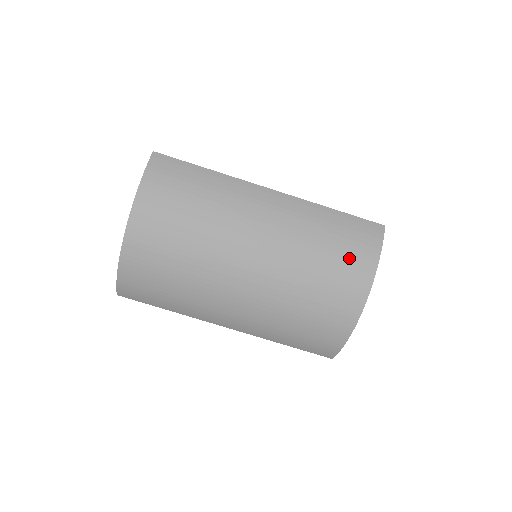
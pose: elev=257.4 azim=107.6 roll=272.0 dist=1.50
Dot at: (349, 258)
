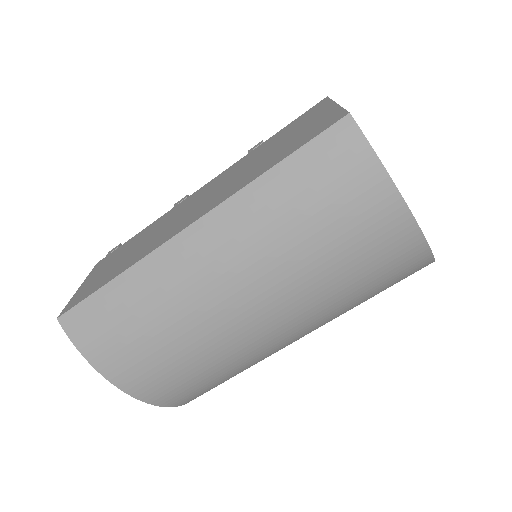
Dot at: (348, 207)
